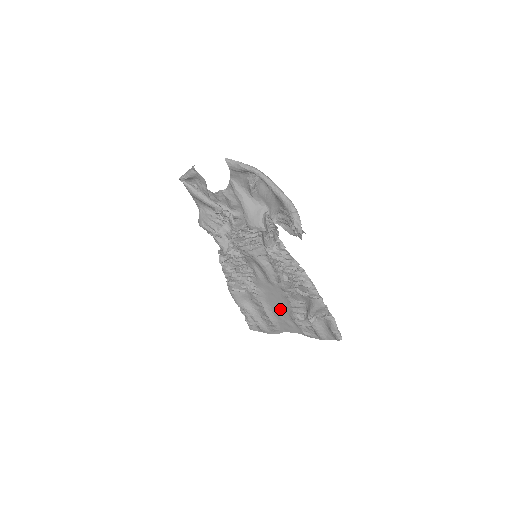
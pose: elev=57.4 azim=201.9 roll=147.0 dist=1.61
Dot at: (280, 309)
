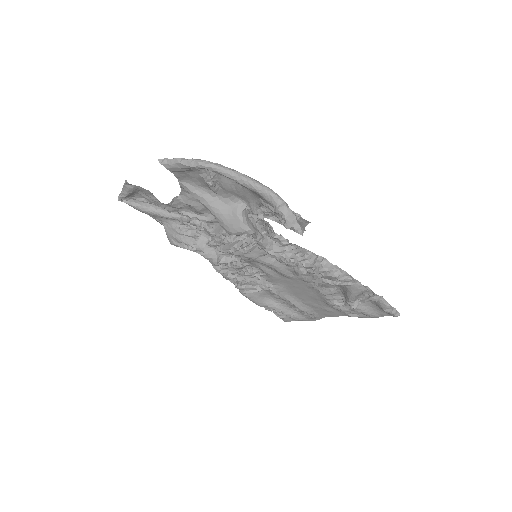
Dot at: (310, 298)
